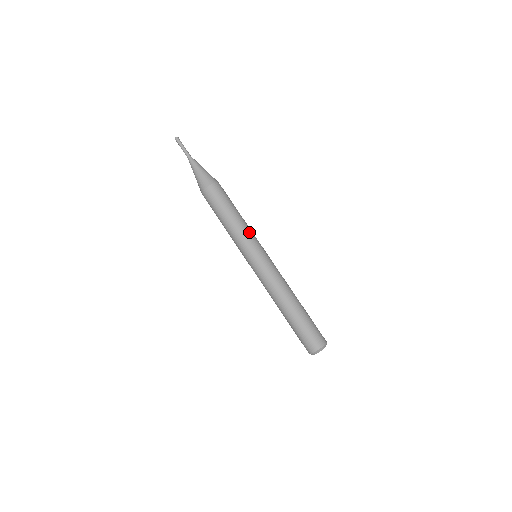
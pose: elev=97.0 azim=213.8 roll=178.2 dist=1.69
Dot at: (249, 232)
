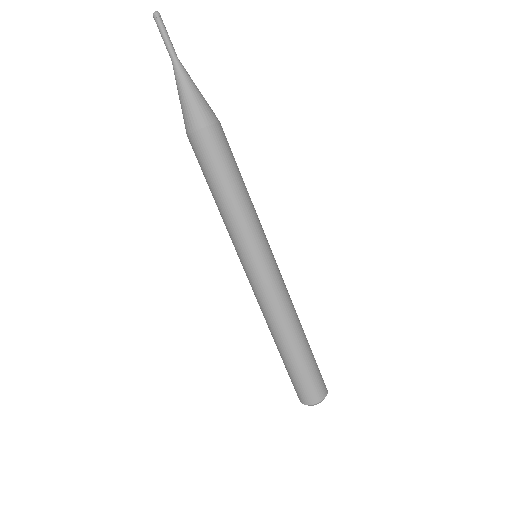
Dot at: (244, 226)
